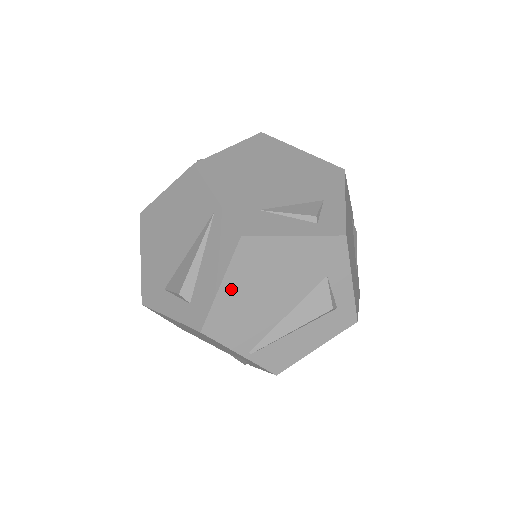
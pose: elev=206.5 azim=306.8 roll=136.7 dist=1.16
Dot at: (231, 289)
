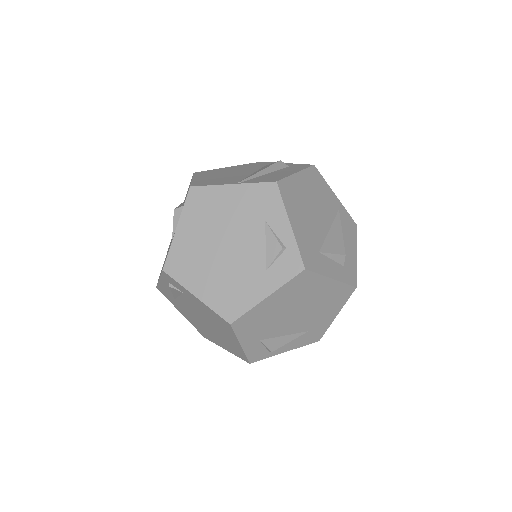
Dot at: (201, 178)
